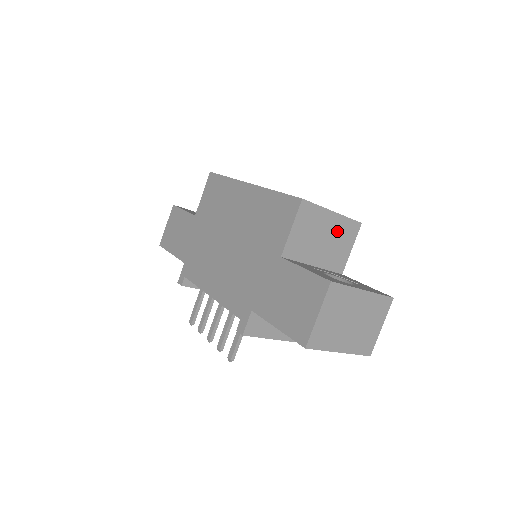
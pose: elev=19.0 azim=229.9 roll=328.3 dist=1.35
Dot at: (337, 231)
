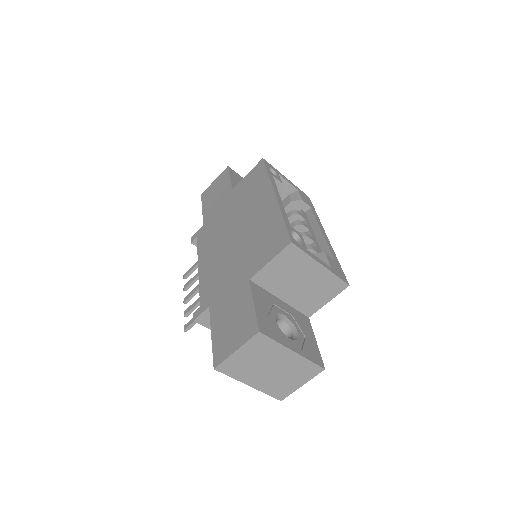
Dot at: (319, 282)
